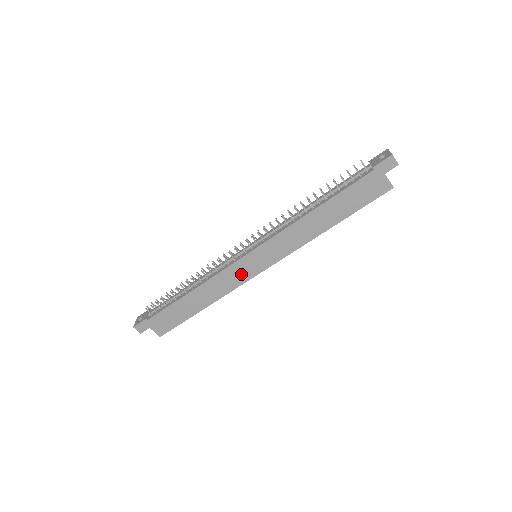
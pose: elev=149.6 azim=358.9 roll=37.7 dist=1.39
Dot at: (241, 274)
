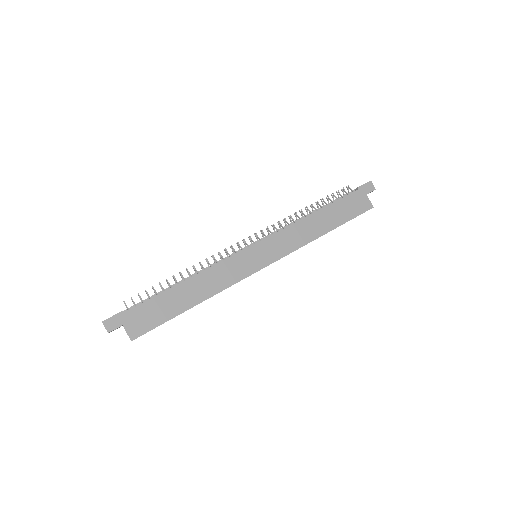
Dot at: (242, 268)
